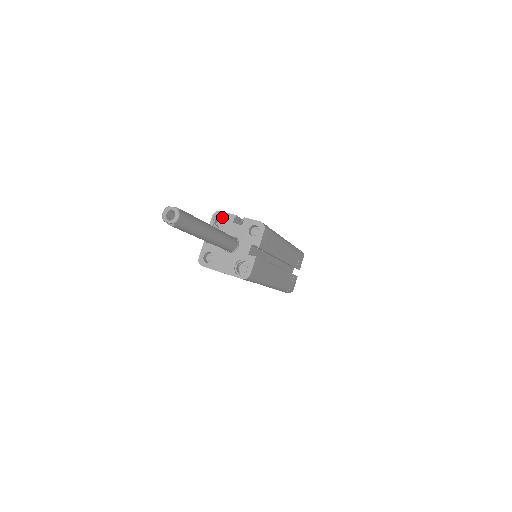
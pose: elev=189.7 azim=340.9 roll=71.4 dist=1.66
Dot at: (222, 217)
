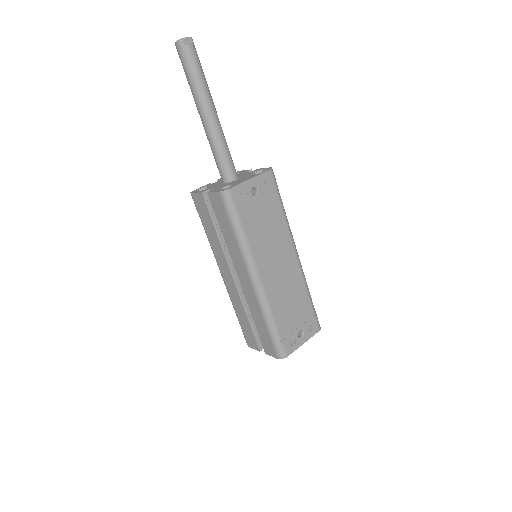
Dot at: occluded
